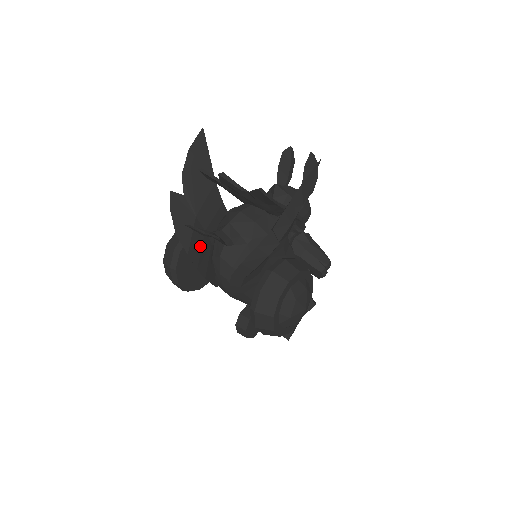
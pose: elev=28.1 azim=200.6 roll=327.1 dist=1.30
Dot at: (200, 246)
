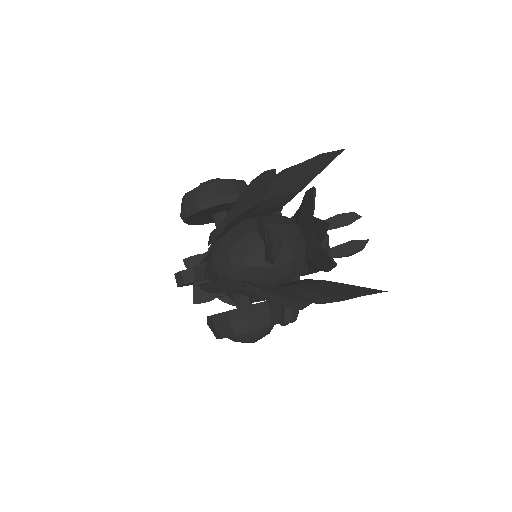
Dot at: (240, 220)
